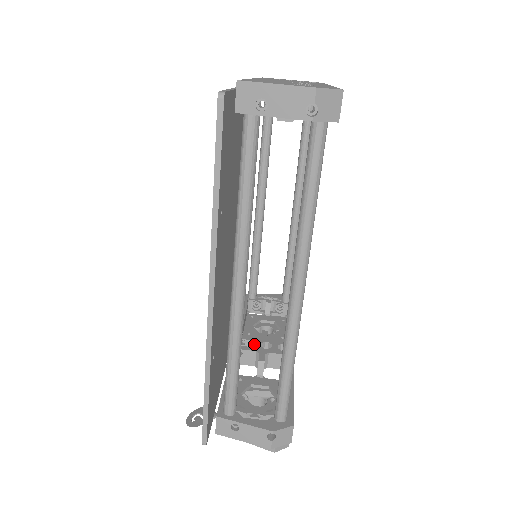
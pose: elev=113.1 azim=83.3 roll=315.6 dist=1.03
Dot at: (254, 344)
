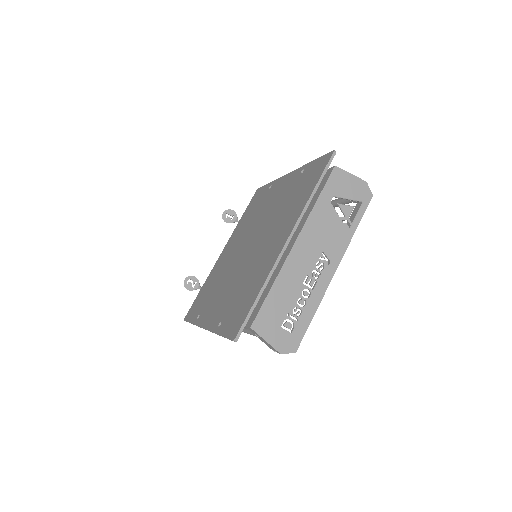
Dot at: occluded
